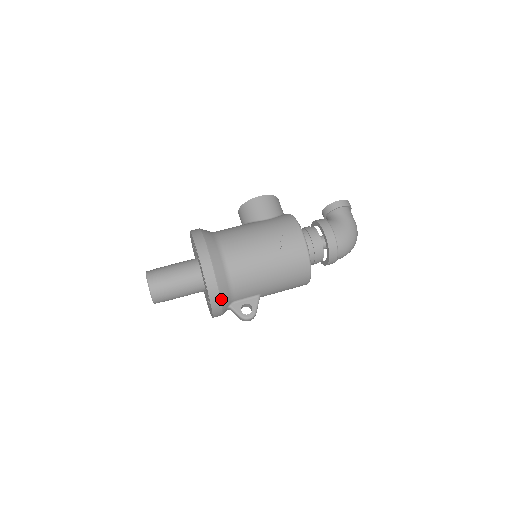
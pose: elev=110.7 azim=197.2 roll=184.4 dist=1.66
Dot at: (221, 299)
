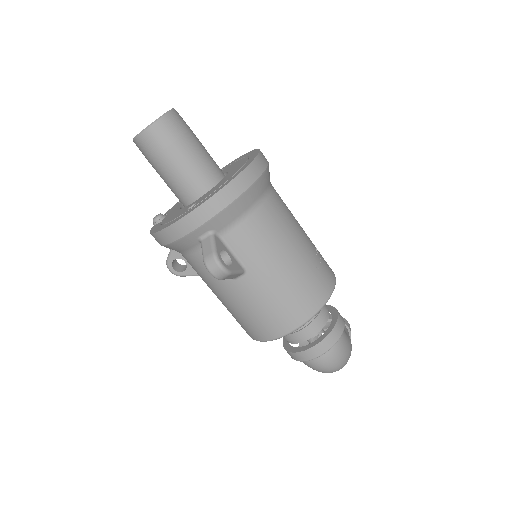
Dot at: (232, 204)
